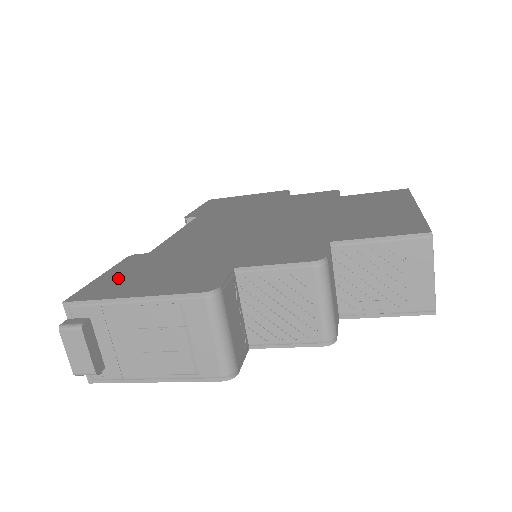
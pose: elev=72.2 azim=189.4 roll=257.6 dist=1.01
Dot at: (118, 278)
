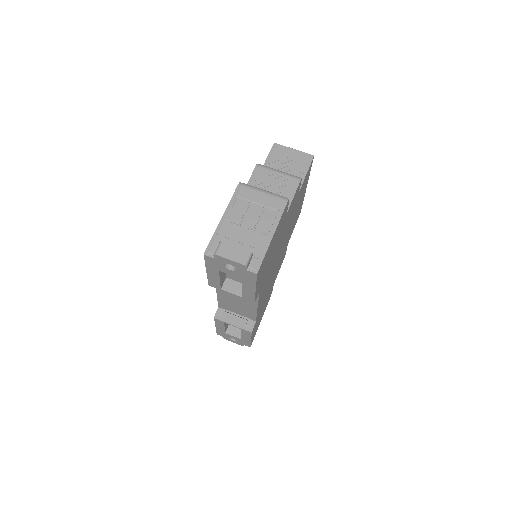
Dot at: occluded
